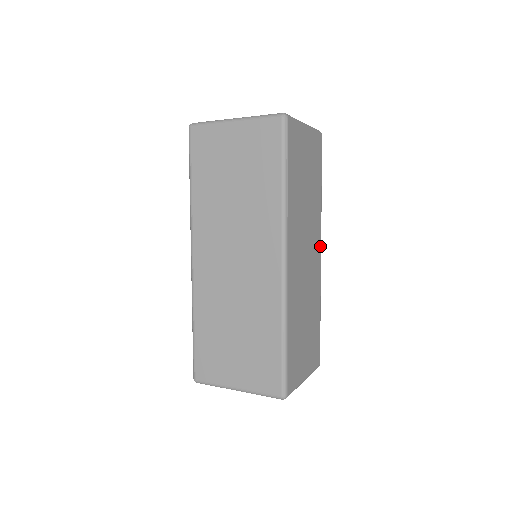
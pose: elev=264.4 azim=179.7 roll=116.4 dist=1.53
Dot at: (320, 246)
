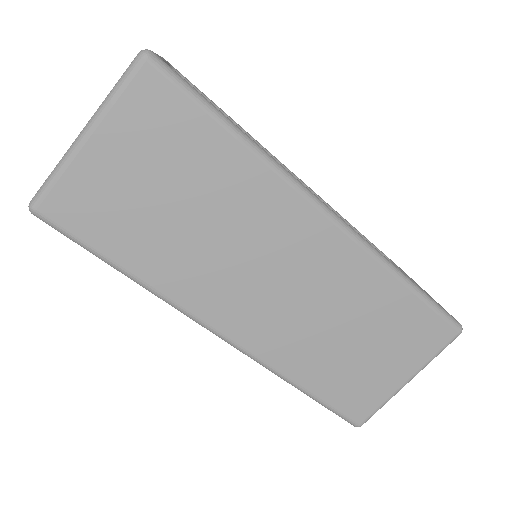
Dot at: (318, 214)
